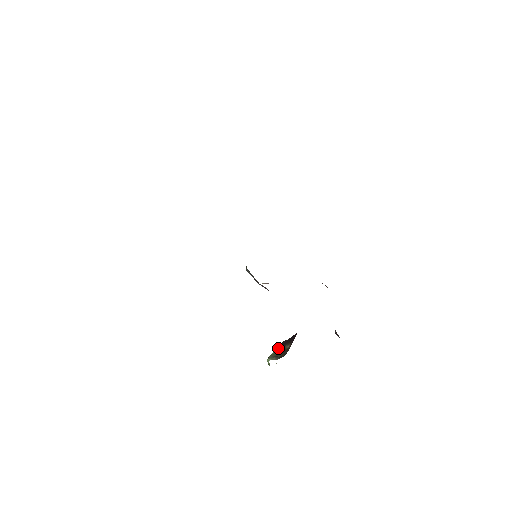
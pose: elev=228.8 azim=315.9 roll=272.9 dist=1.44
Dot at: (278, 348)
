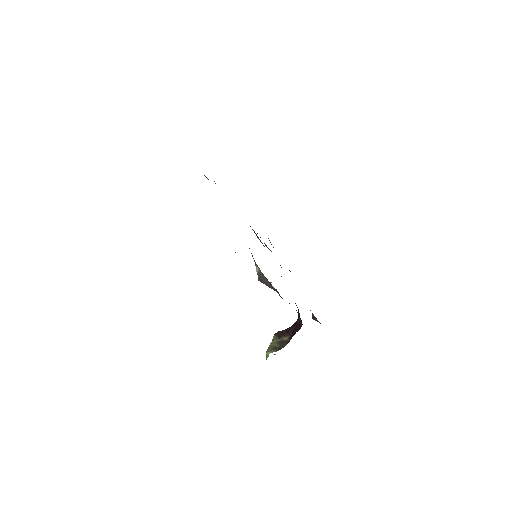
Dot at: (274, 340)
